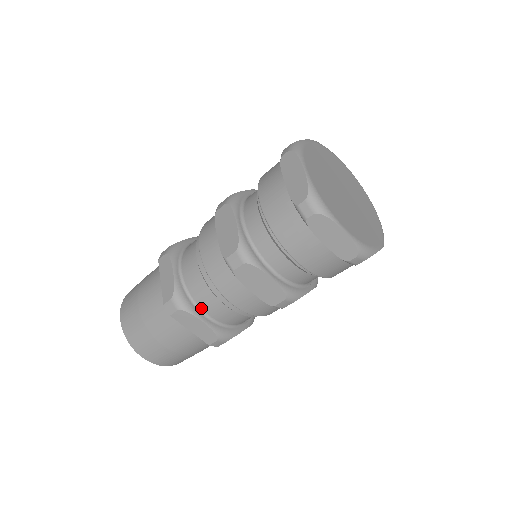
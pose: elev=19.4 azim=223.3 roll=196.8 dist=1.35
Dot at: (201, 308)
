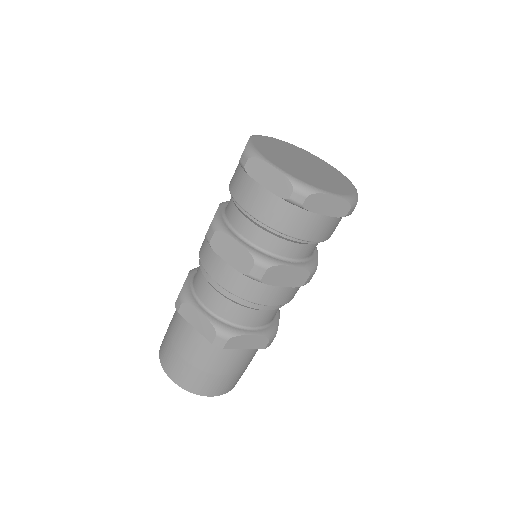
Dot at: (202, 302)
